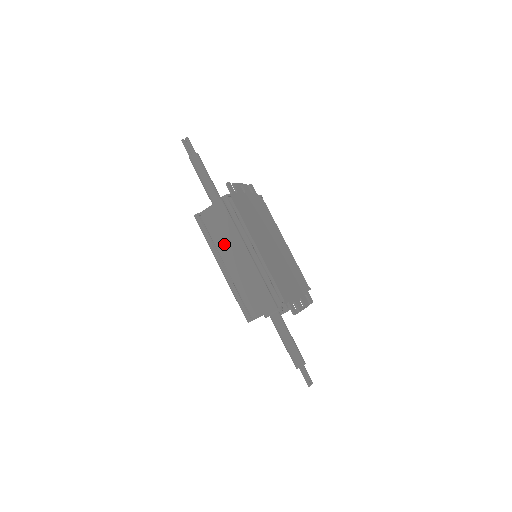
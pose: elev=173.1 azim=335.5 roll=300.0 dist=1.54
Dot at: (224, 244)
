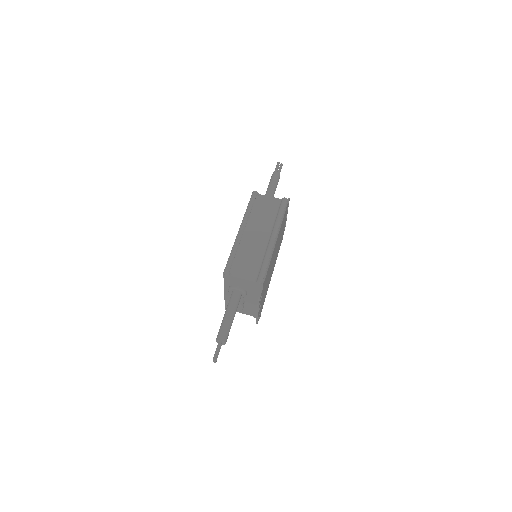
Dot at: (257, 220)
